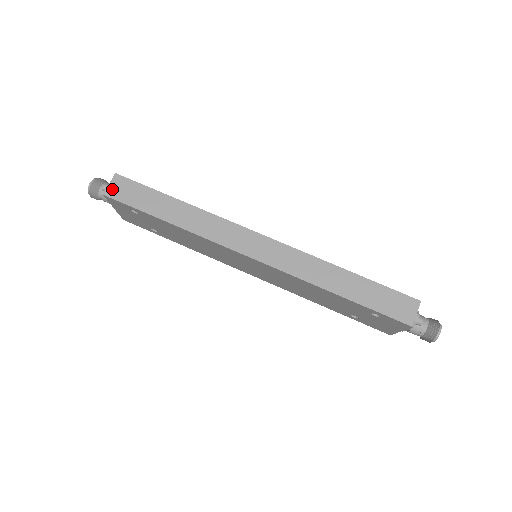
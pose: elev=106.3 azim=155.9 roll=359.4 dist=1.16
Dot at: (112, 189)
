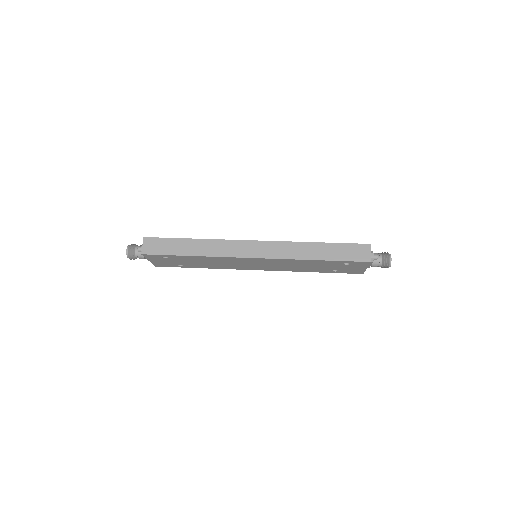
Dot at: (146, 248)
